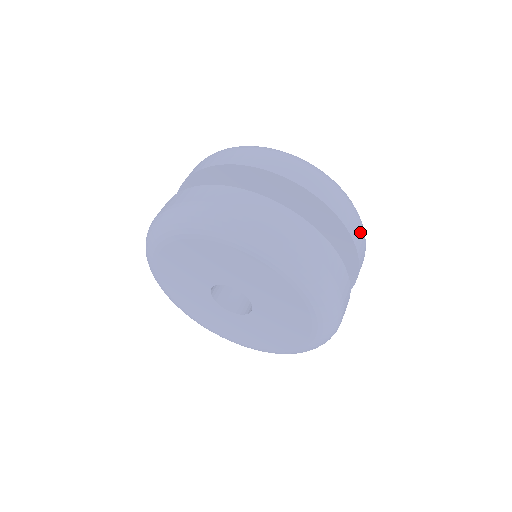
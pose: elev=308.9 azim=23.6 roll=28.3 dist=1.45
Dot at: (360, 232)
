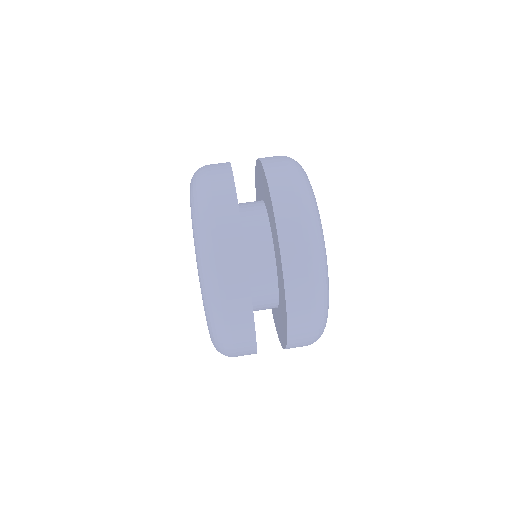
Dot at: (306, 326)
